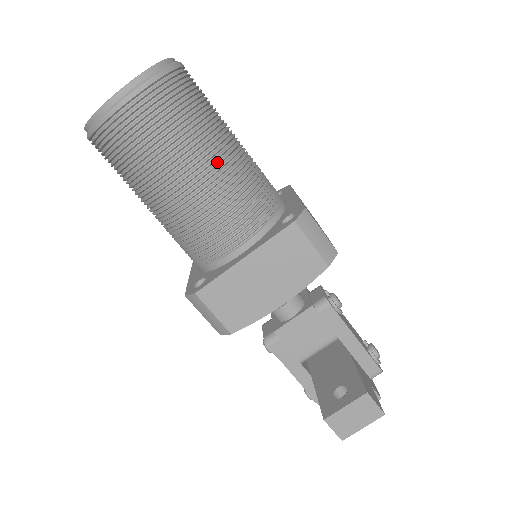
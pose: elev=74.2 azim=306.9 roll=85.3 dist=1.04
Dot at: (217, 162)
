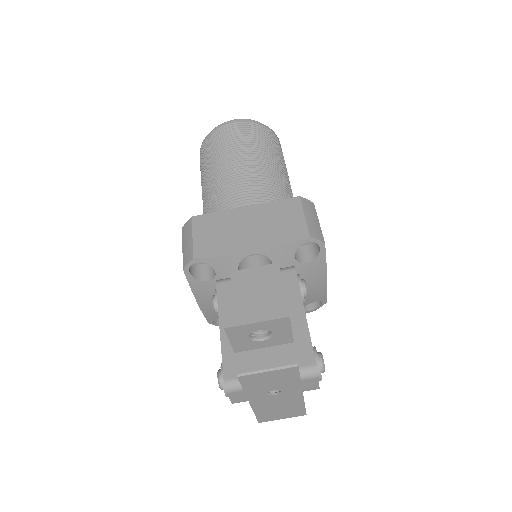
Dot at: (268, 167)
